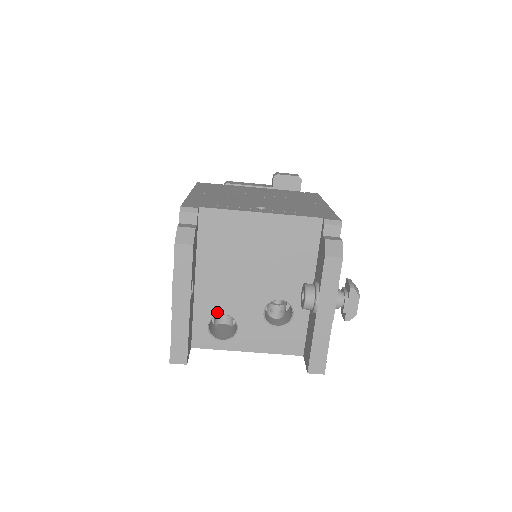
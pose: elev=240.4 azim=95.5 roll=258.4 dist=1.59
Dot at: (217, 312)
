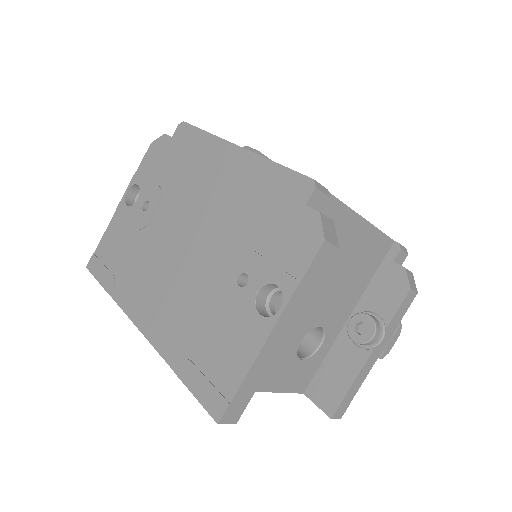
Dot at: occluded
